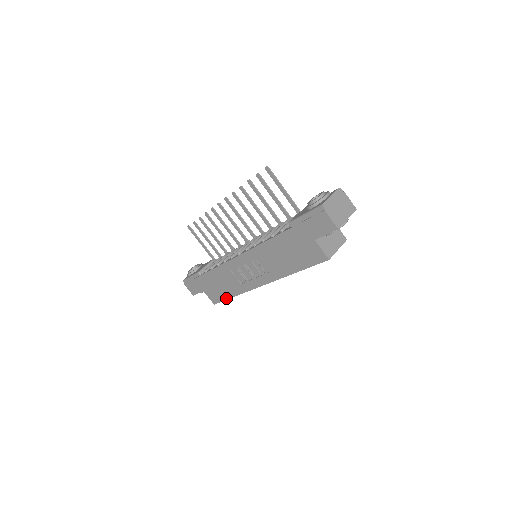
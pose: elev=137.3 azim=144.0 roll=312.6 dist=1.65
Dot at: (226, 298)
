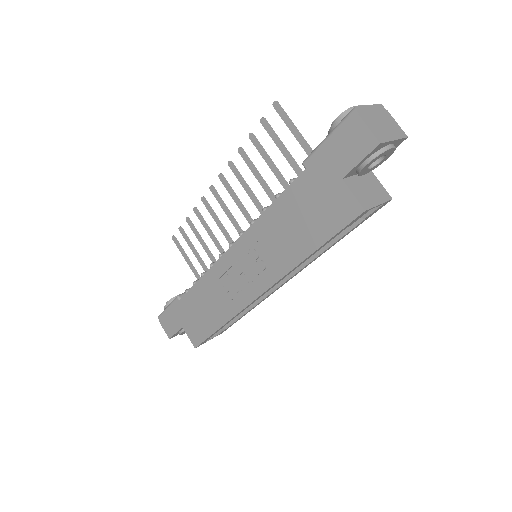
Dot at: (211, 332)
